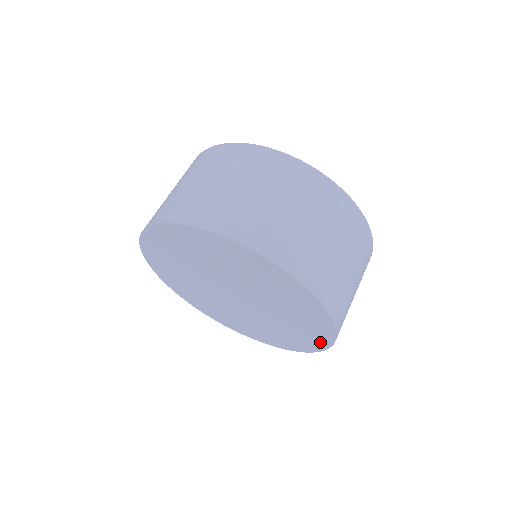
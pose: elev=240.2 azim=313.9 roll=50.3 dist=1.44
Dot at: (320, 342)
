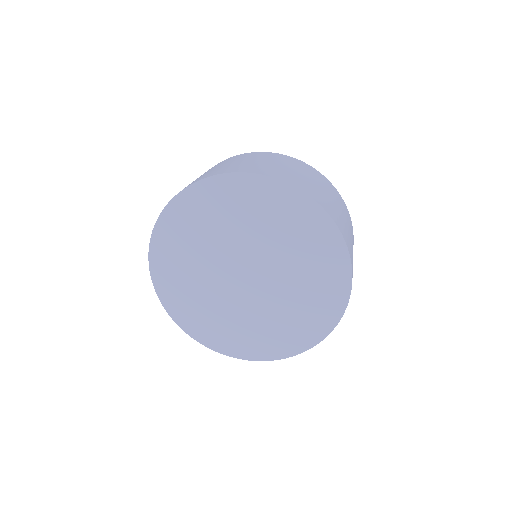
Dot at: (336, 304)
